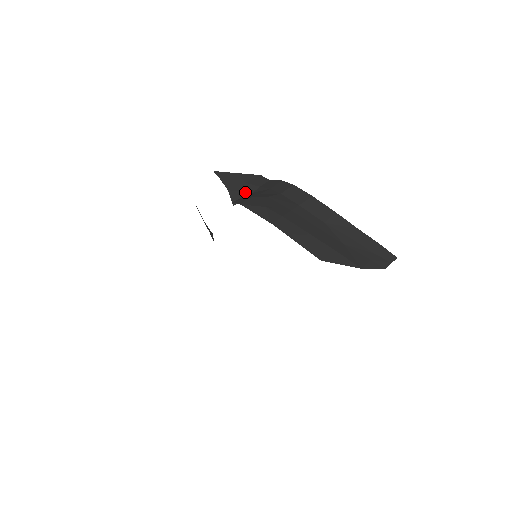
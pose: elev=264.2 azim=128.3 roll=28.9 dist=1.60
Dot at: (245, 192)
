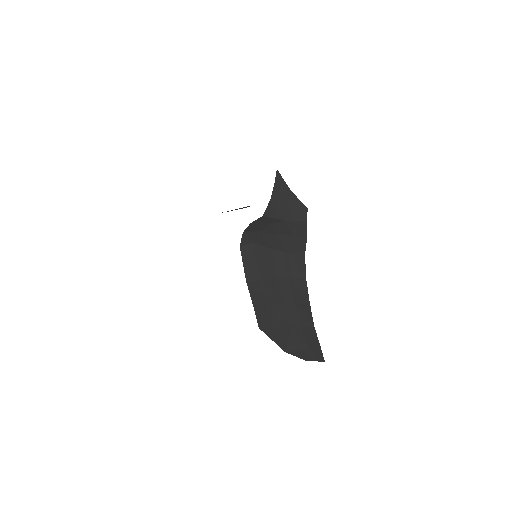
Dot at: (279, 214)
